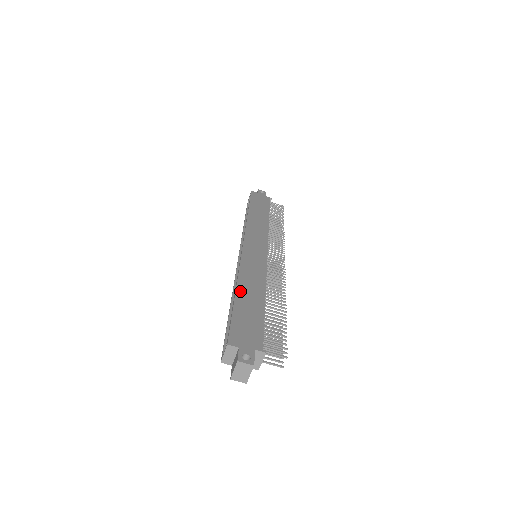
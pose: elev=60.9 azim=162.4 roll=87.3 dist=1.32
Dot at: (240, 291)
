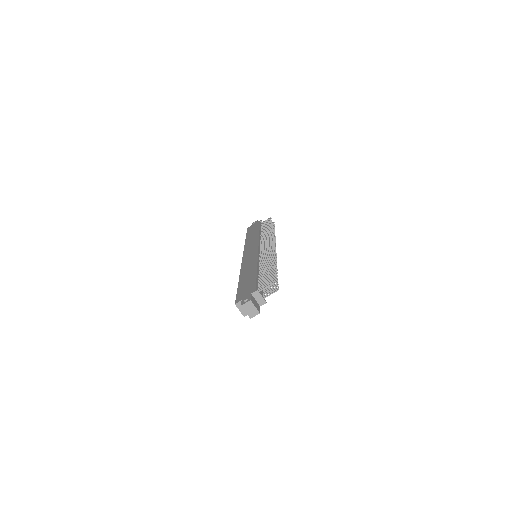
Dot at: (241, 278)
